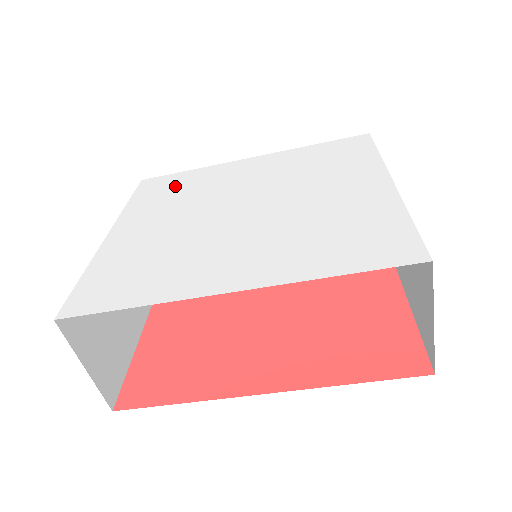
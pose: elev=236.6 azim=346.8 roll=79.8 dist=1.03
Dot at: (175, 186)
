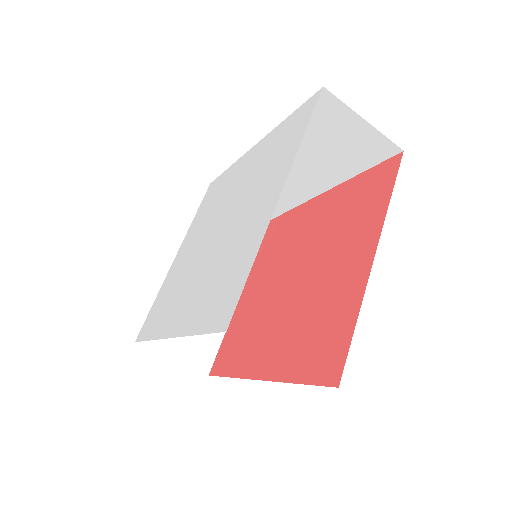
Dot at: (214, 194)
